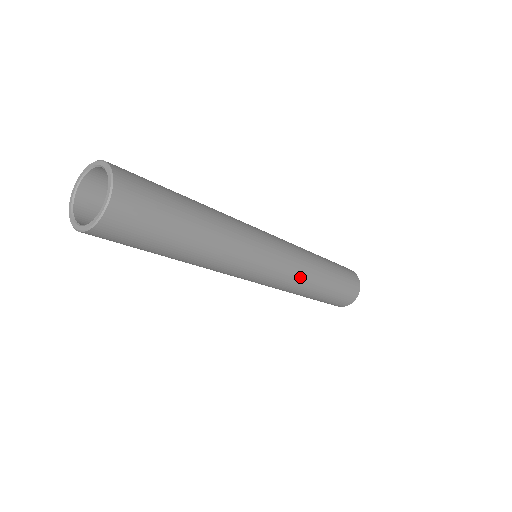
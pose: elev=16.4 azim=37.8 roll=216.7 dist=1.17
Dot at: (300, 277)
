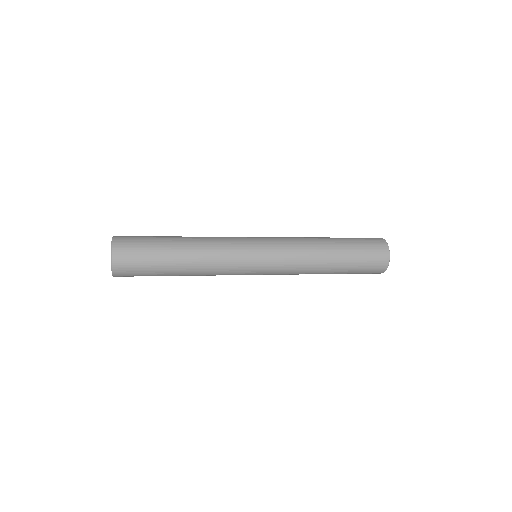
Dot at: (294, 272)
